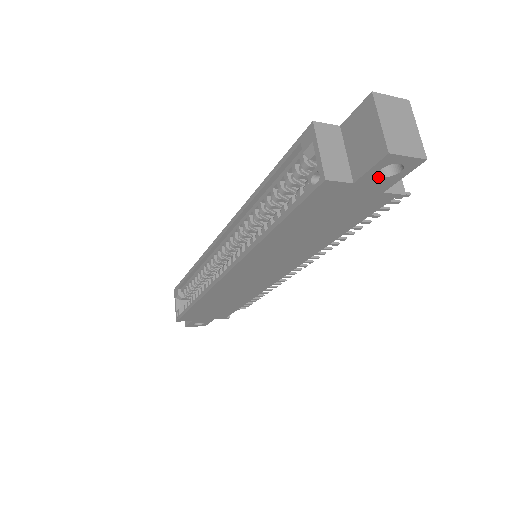
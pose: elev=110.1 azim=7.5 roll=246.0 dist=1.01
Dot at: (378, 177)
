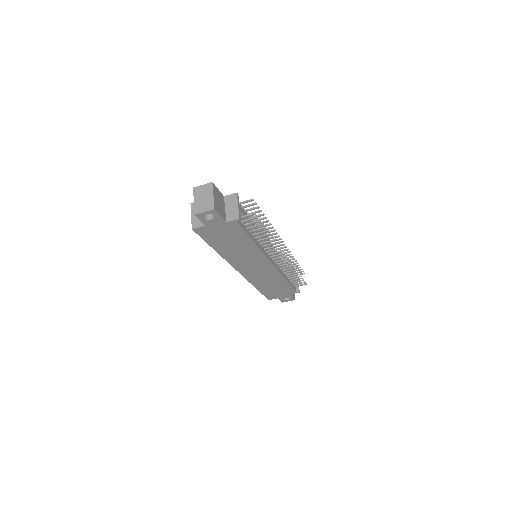
Dot at: (210, 220)
